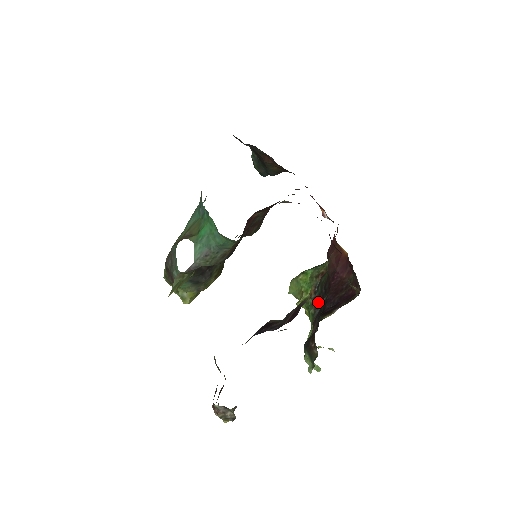
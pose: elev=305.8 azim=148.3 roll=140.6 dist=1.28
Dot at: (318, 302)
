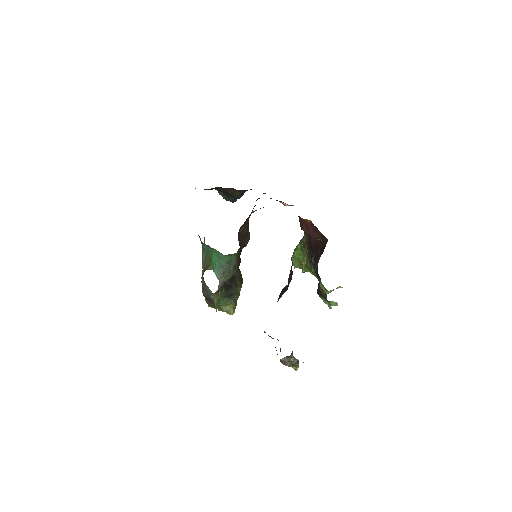
Dot at: (313, 262)
